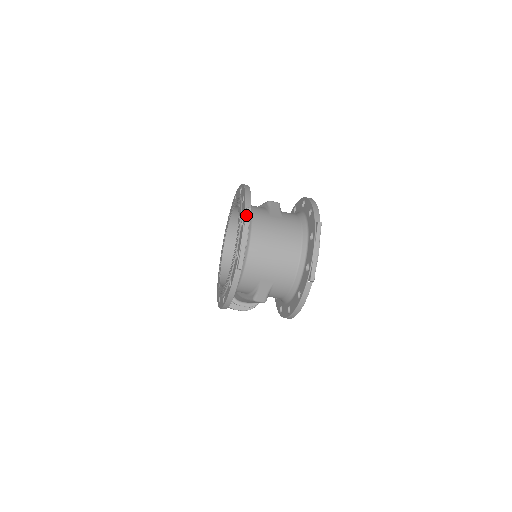
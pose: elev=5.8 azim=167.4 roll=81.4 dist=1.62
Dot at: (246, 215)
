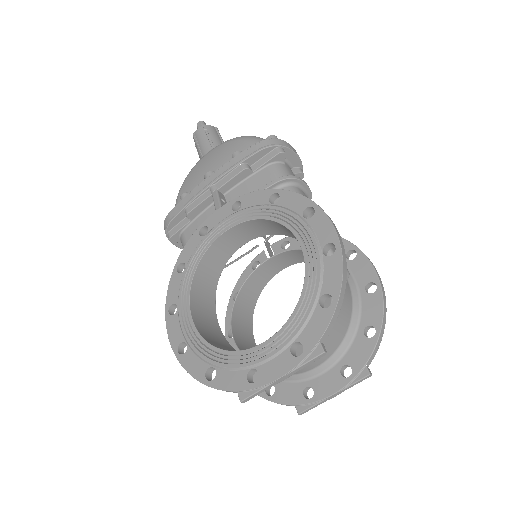
Dot at: (313, 359)
